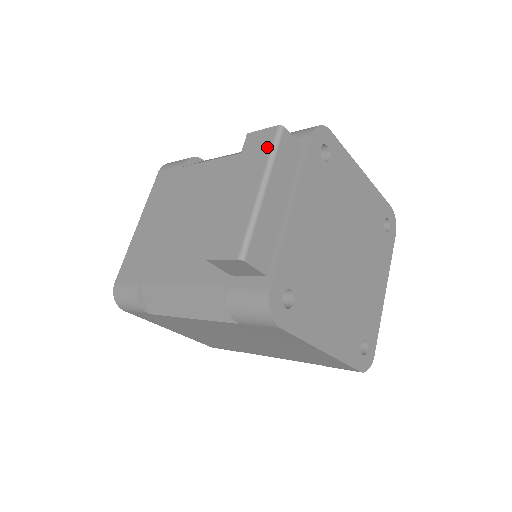
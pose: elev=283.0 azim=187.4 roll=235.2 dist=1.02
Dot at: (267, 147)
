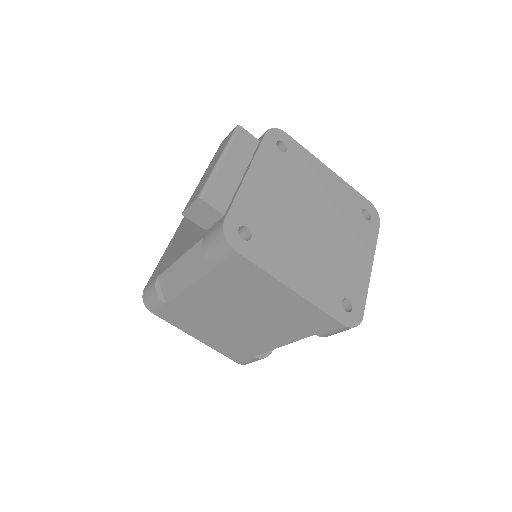
Dot at: (228, 139)
